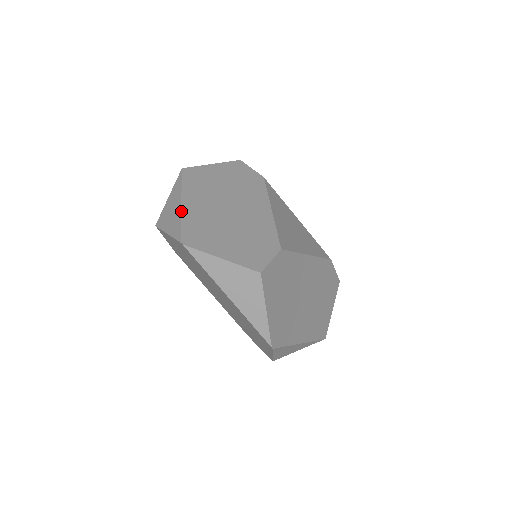
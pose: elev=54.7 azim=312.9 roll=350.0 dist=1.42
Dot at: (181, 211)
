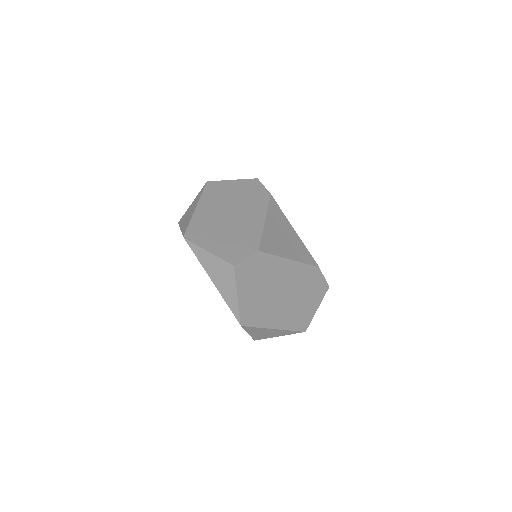
Dot at: (193, 214)
